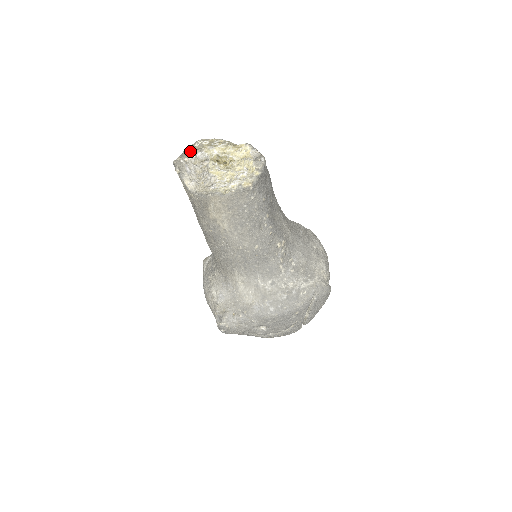
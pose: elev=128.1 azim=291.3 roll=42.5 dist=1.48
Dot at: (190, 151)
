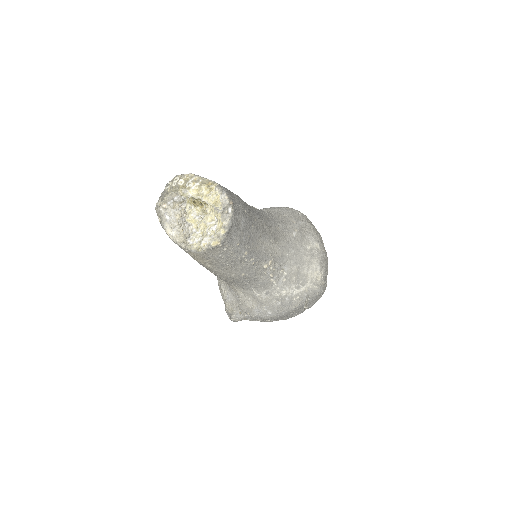
Dot at: (168, 194)
